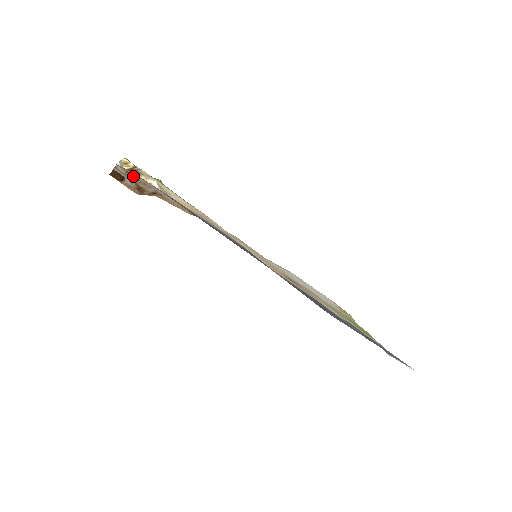
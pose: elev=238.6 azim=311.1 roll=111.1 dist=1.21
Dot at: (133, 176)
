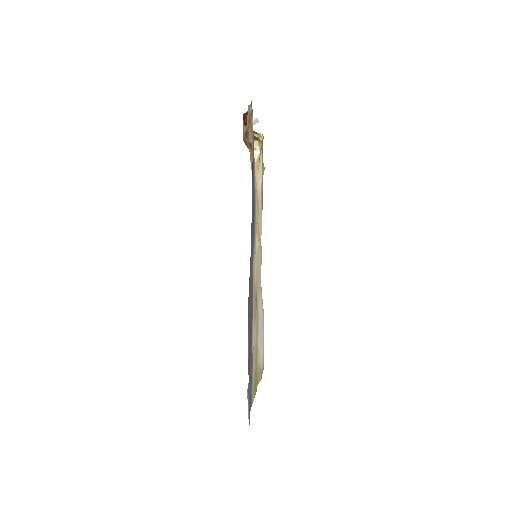
Dot at: (252, 119)
